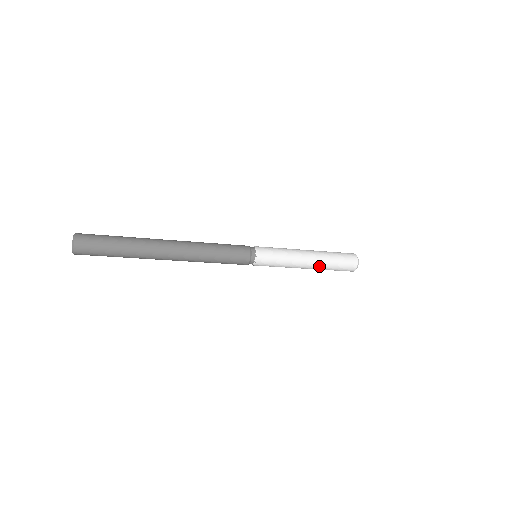
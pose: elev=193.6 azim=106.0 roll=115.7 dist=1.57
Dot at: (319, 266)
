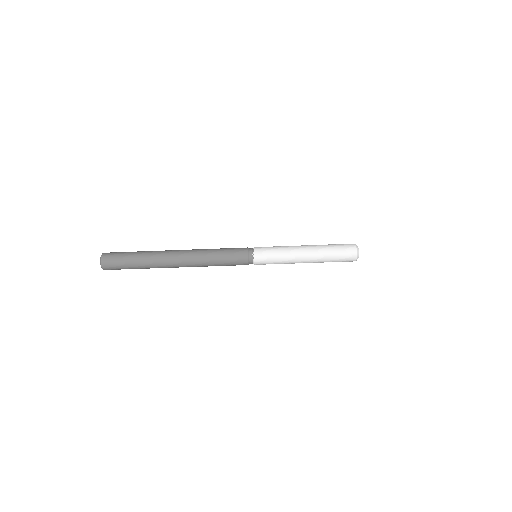
Dot at: (317, 258)
